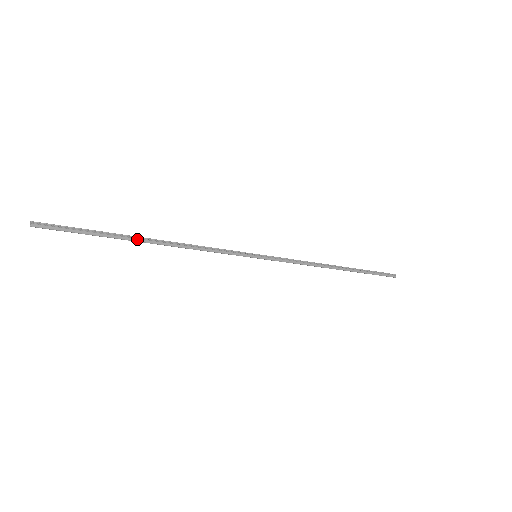
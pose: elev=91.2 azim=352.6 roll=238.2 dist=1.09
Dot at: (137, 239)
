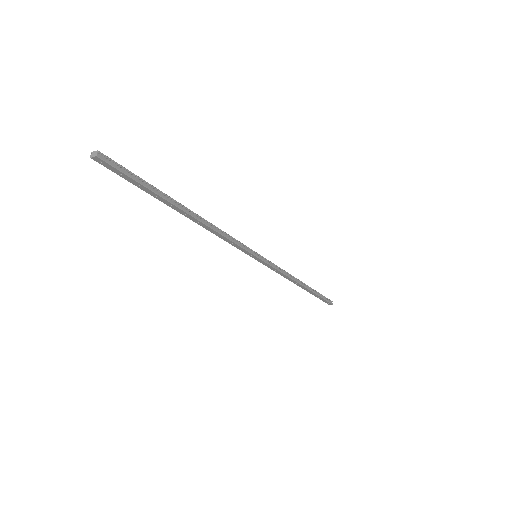
Dot at: (180, 206)
